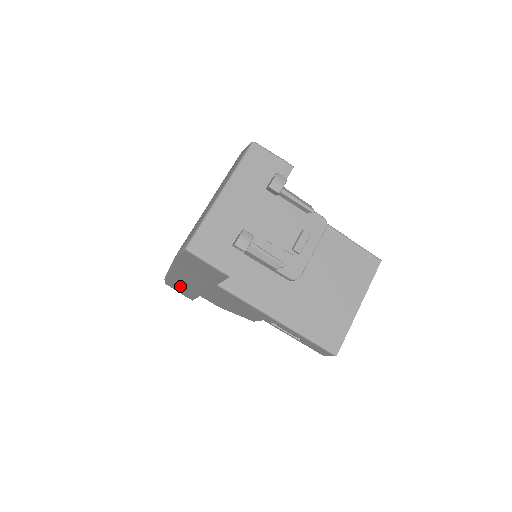
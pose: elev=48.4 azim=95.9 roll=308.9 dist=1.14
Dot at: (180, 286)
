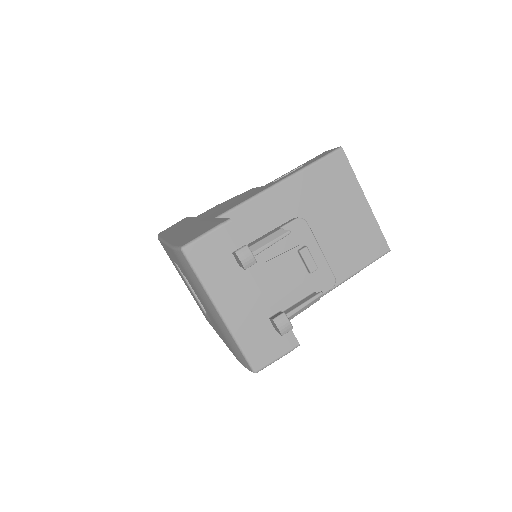
Dot at: occluded
